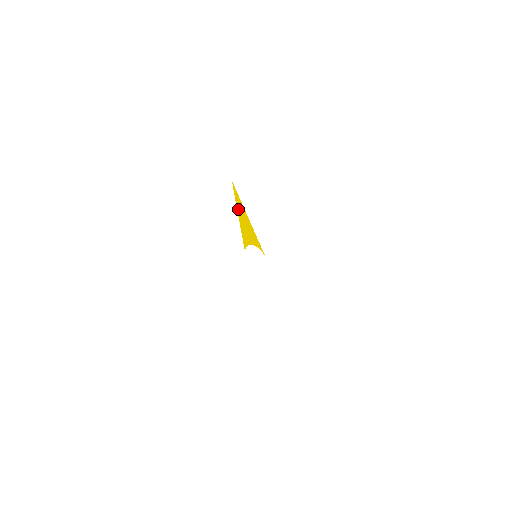
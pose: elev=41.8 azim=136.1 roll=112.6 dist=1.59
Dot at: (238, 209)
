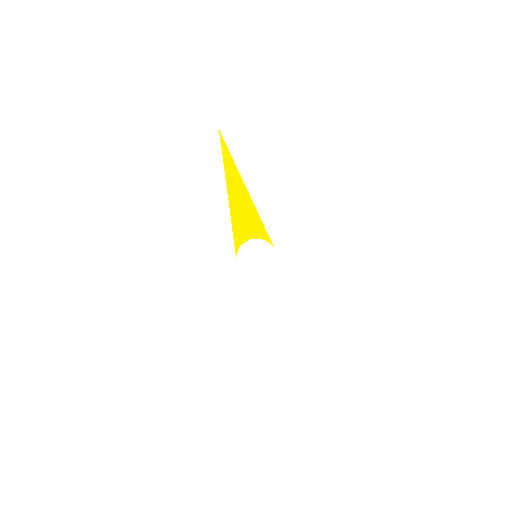
Dot at: (228, 185)
